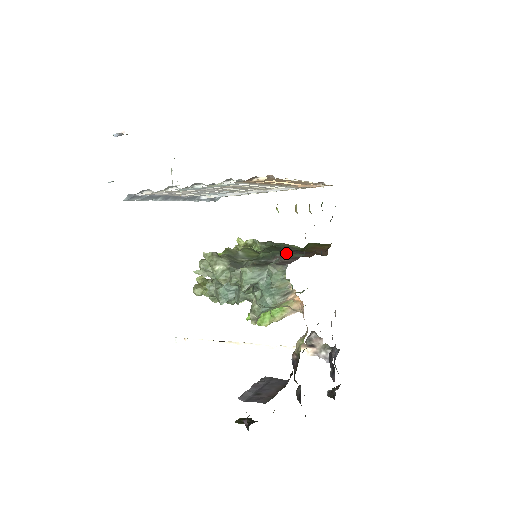
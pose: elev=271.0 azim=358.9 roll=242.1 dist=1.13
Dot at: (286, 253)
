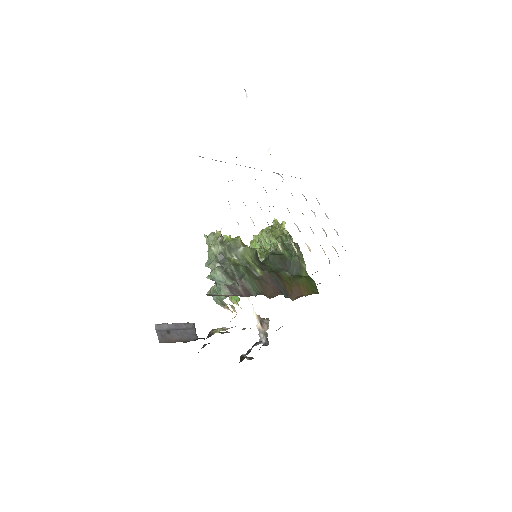
Dot at: (249, 283)
